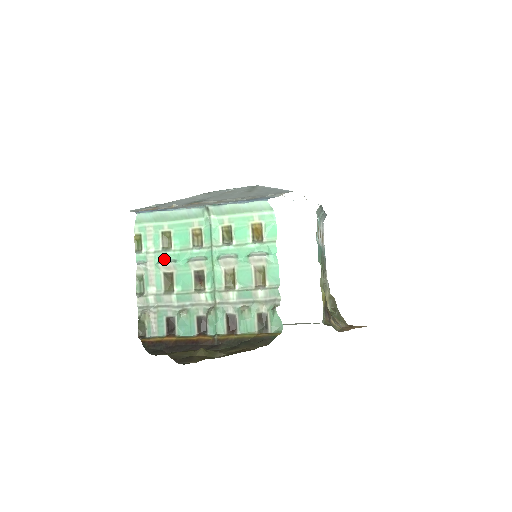
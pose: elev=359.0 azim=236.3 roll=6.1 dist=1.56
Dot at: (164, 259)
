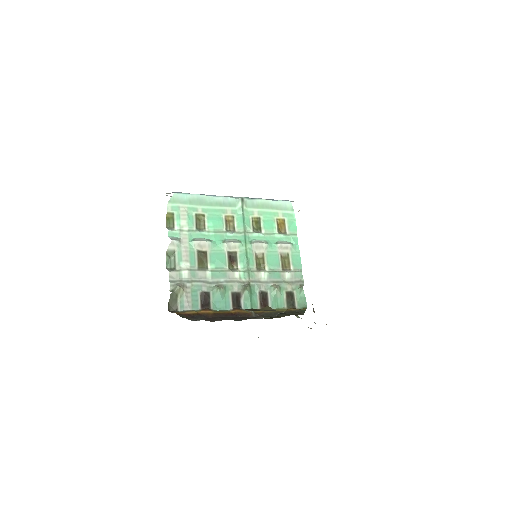
Dot at: (198, 238)
